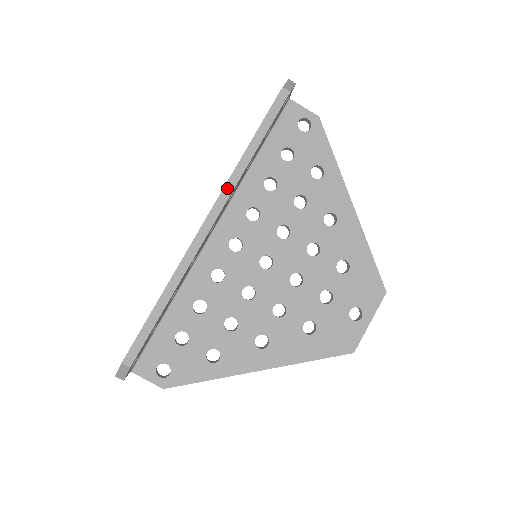
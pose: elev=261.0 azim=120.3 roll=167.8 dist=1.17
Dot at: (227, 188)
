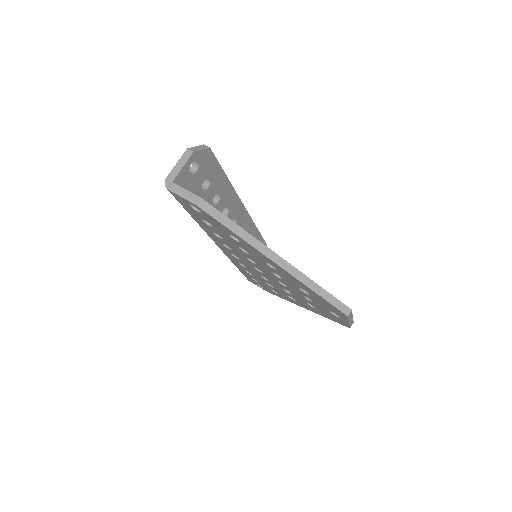
Dot at: occluded
